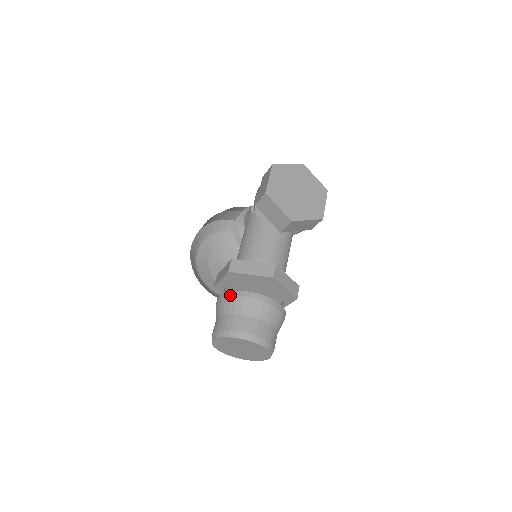
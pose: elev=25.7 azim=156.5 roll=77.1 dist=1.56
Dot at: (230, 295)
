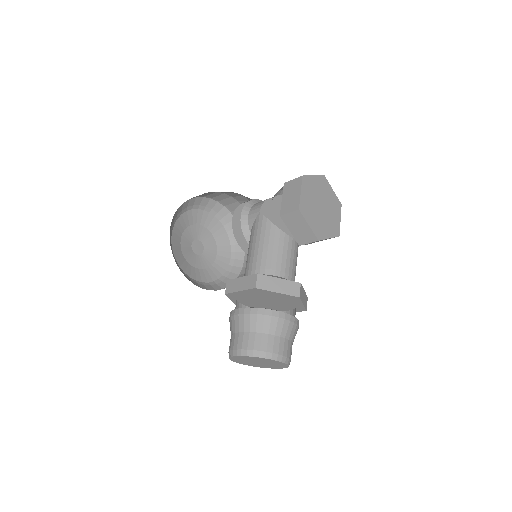
Dot at: (257, 313)
